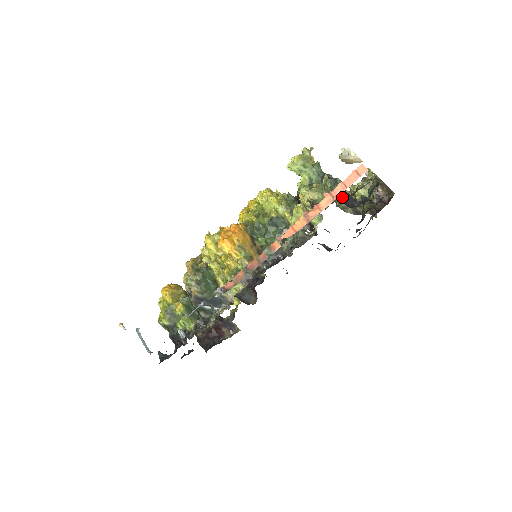
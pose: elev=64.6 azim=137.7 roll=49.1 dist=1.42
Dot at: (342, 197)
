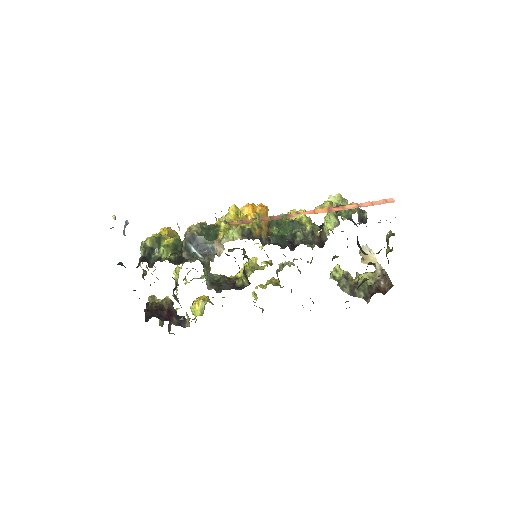
Dot at: (362, 221)
